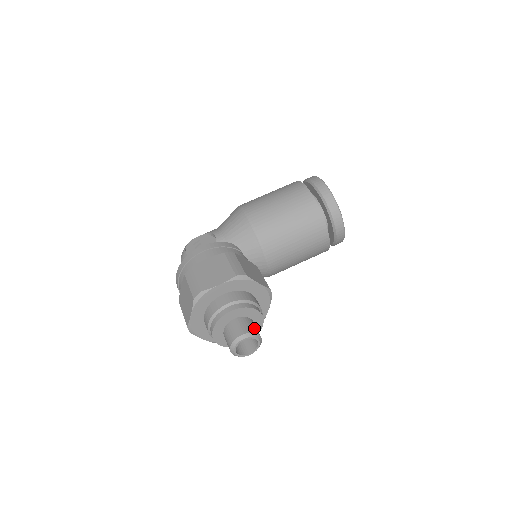
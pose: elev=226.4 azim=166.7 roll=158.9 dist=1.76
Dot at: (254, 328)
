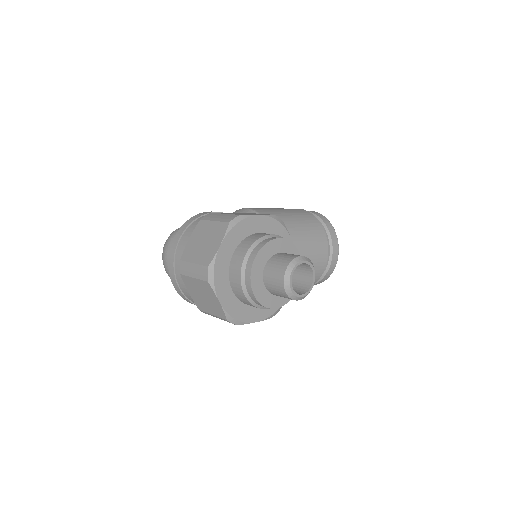
Dot at: occluded
